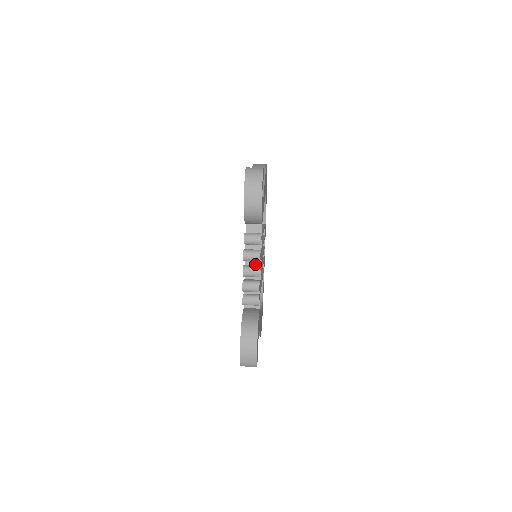
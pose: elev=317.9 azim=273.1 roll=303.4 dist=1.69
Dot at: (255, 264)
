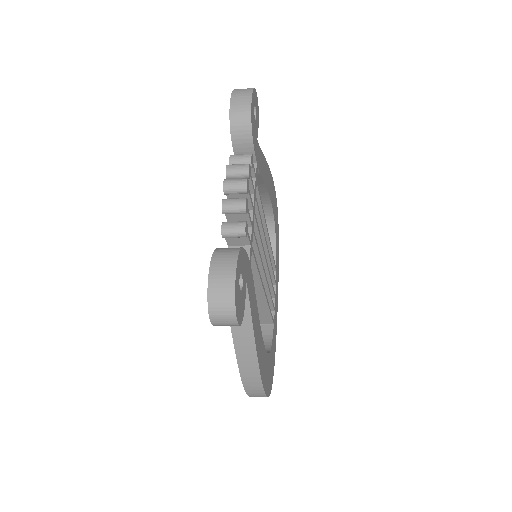
Dot at: occluded
